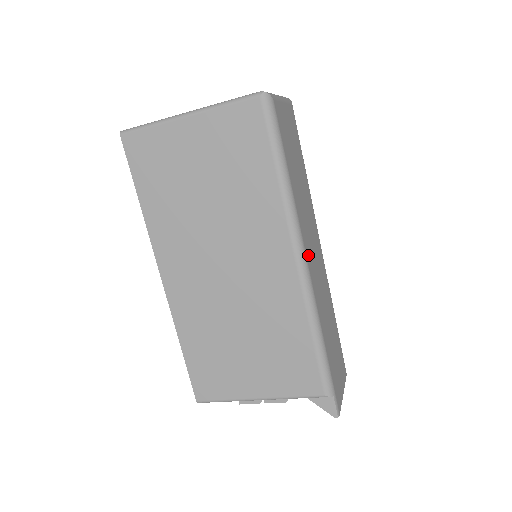
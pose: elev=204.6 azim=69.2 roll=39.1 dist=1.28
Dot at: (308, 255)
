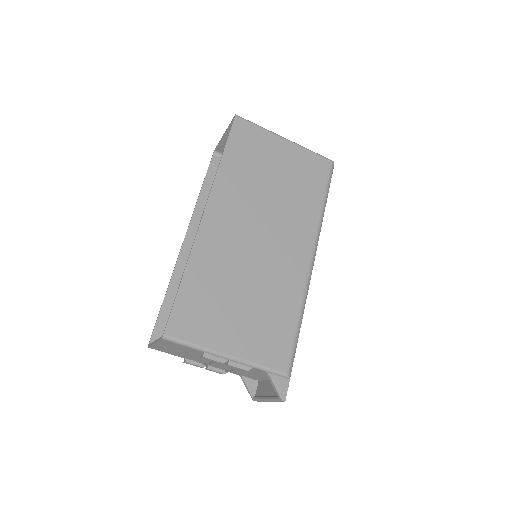
Dot at: occluded
